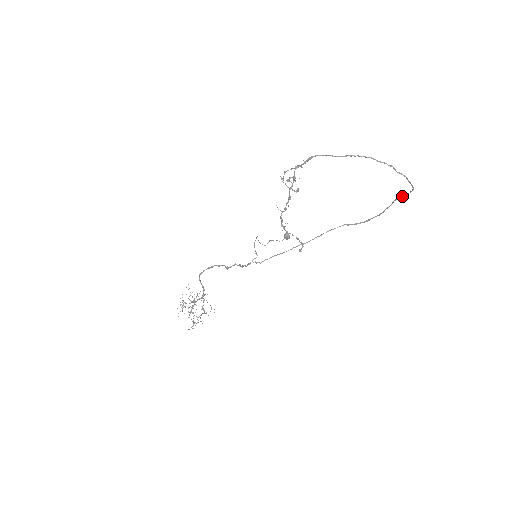
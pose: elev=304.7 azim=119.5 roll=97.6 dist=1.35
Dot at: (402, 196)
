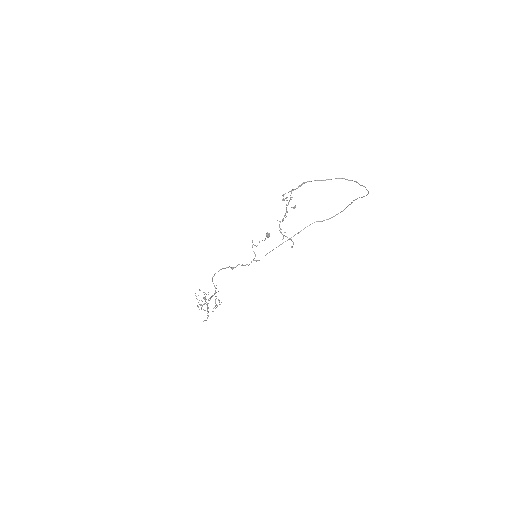
Dot at: occluded
